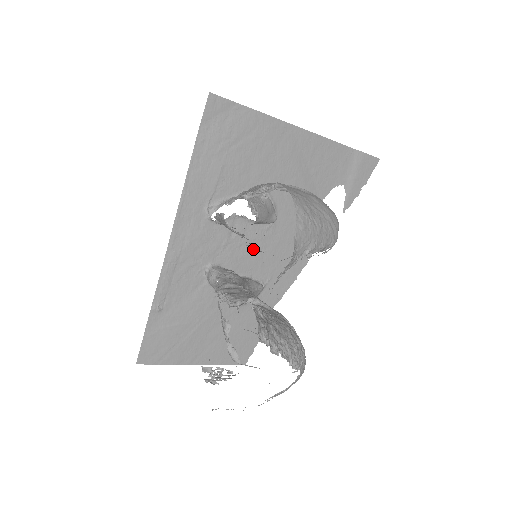
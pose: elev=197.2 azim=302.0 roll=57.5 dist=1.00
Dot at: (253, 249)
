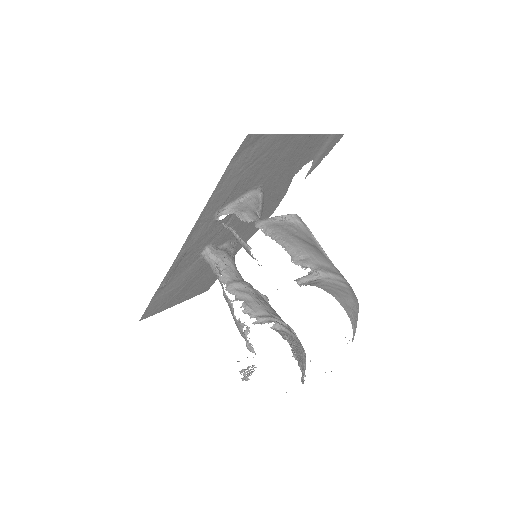
Dot at: occluded
